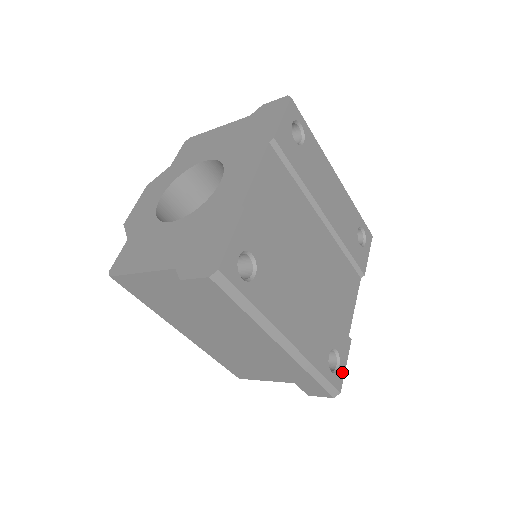
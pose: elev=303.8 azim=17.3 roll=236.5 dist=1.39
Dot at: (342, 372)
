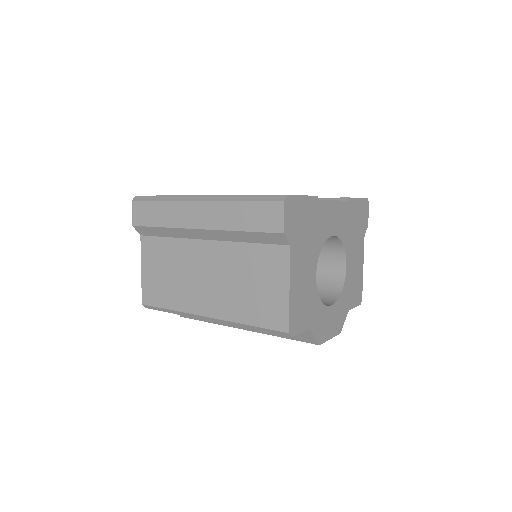
Dot at: occluded
